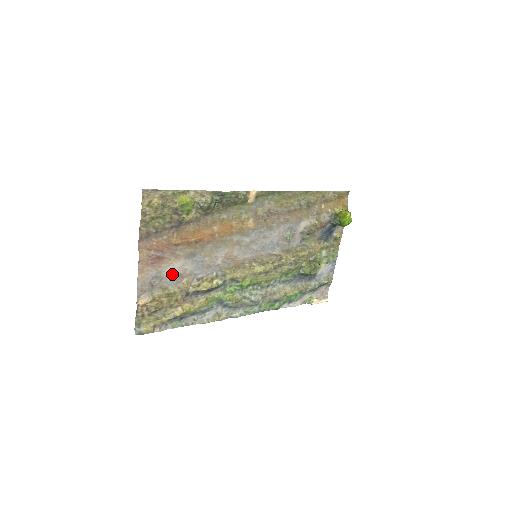
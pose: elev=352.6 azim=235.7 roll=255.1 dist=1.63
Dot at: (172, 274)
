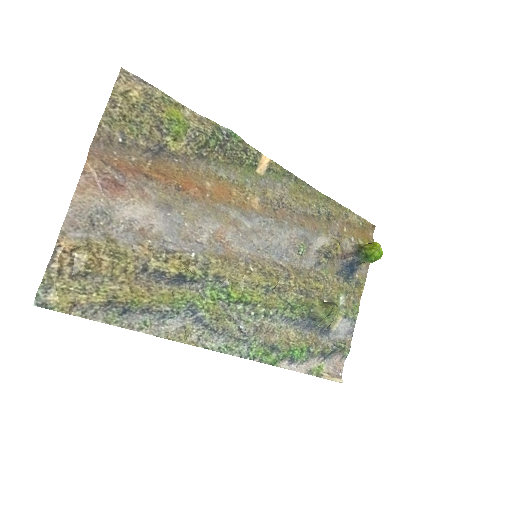
Dot at: (129, 222)
